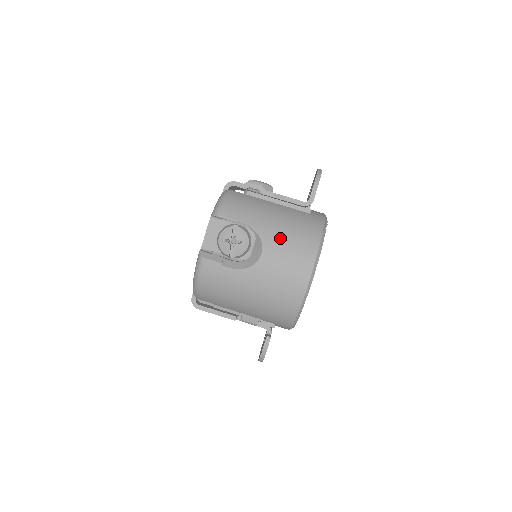
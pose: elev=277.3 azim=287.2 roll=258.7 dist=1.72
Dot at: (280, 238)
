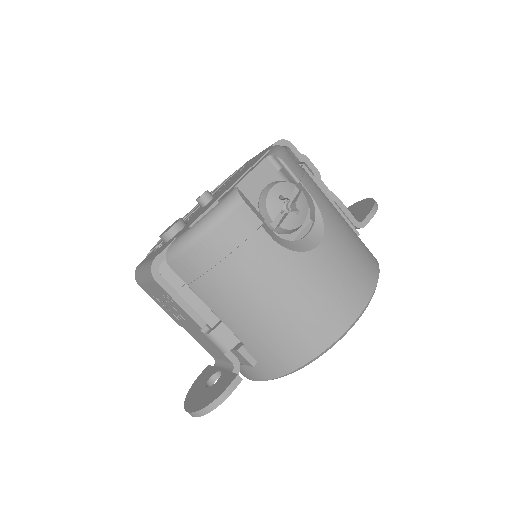
Dot at: (344, 239)
